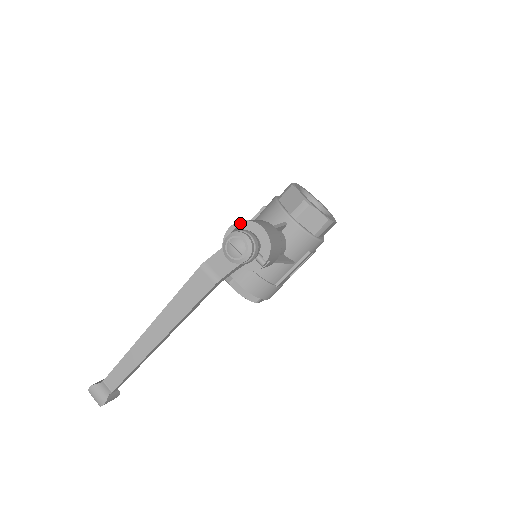
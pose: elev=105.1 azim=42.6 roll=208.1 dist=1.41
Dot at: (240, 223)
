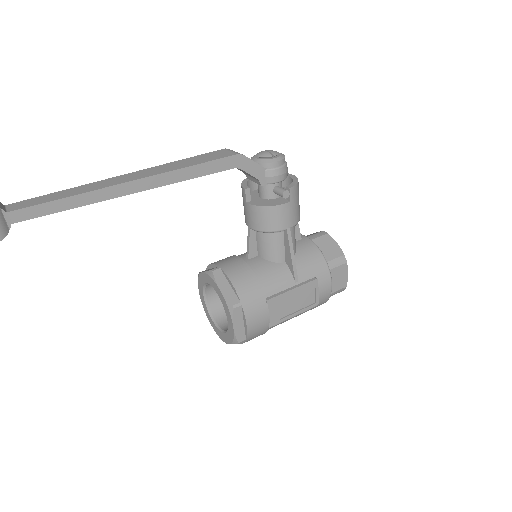
Dot at: occluded
